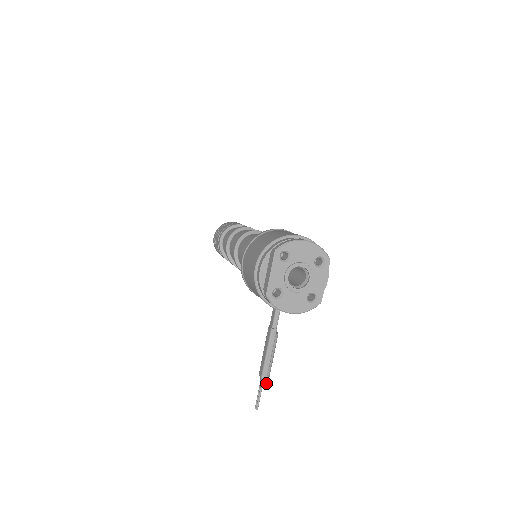
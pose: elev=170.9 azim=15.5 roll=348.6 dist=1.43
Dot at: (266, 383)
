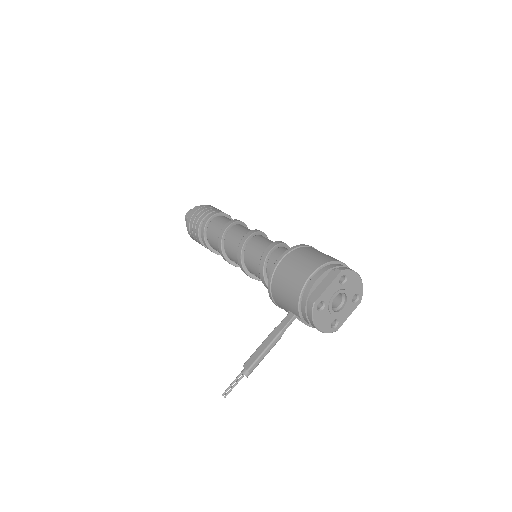
Dot at: (247, 377)
